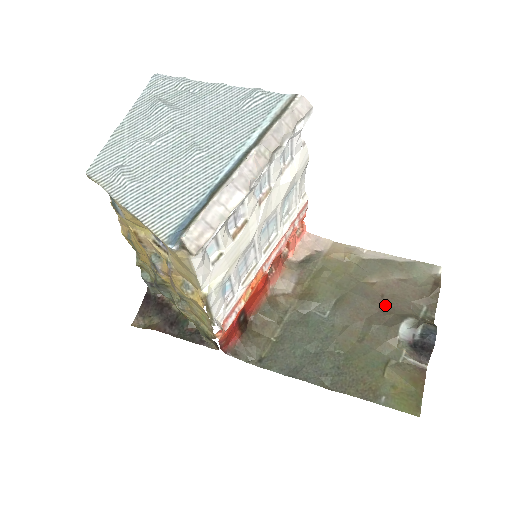
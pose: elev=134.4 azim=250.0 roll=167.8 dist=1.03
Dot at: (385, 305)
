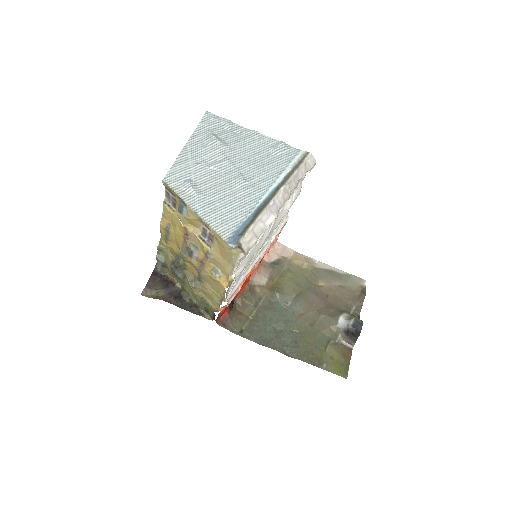
Dot at: (329, 302)
